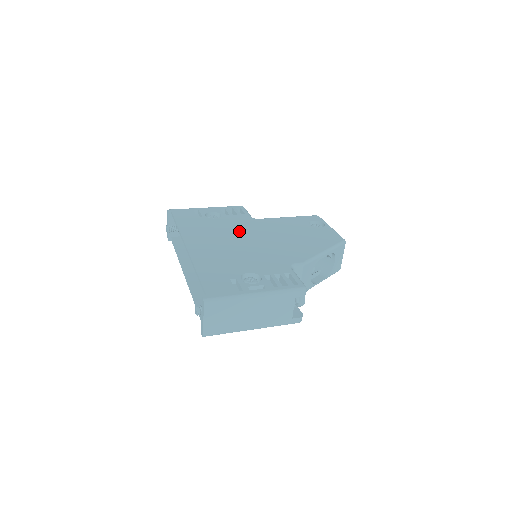
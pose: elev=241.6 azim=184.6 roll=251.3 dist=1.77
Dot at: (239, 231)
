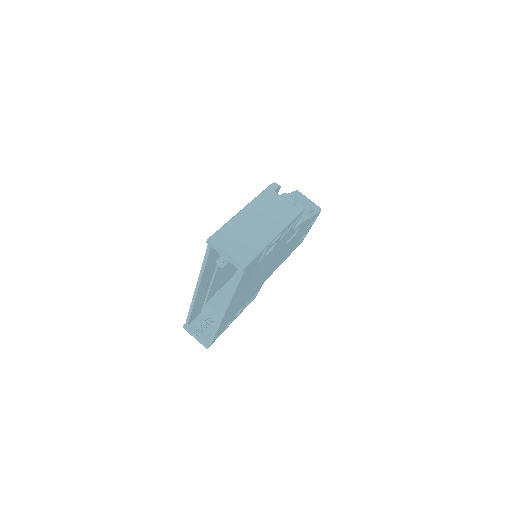
Dot at: occluded
